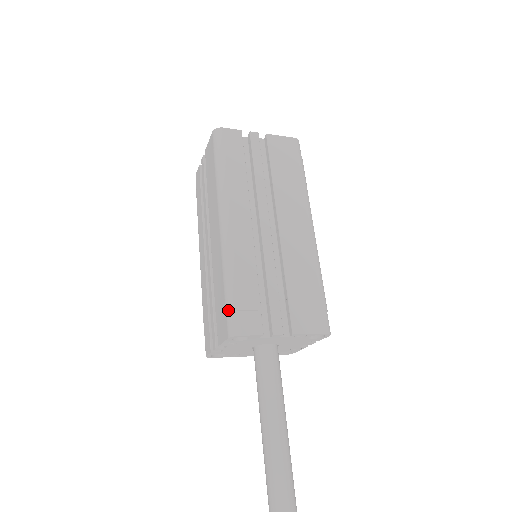
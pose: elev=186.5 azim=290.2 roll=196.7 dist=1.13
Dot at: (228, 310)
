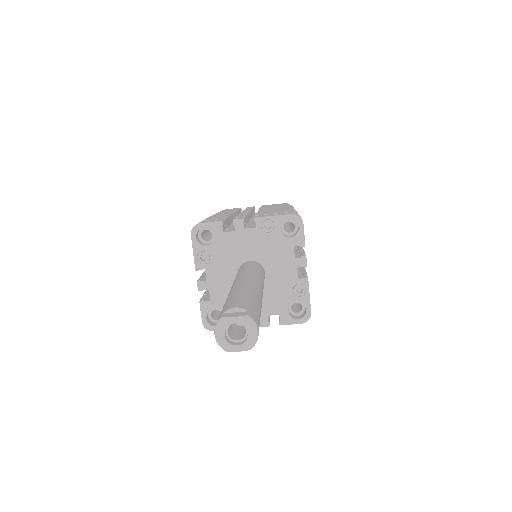
Dot at: occluded
